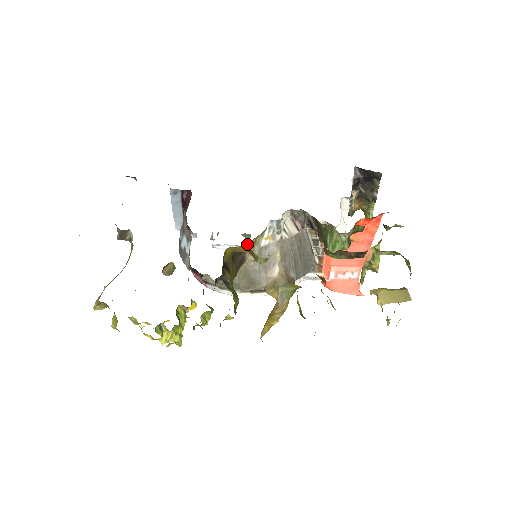
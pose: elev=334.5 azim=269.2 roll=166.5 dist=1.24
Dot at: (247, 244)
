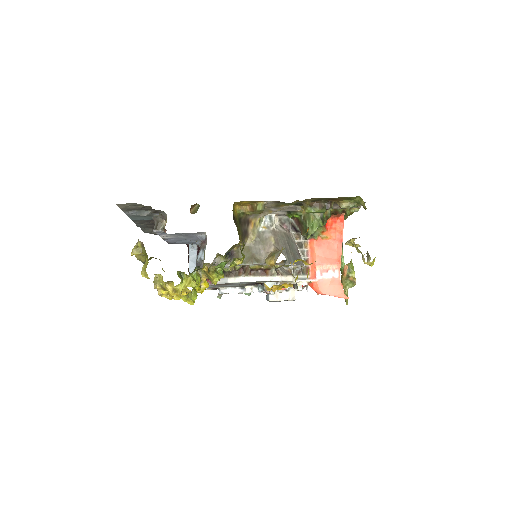
Dot at: (249, 219)
